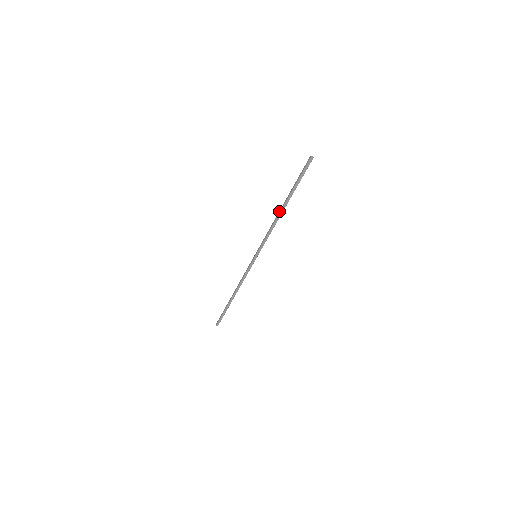
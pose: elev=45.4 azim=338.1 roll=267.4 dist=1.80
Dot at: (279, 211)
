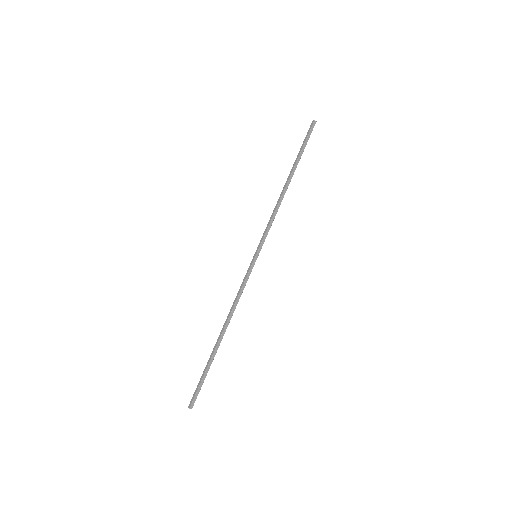
Dot at: (284, 186)
